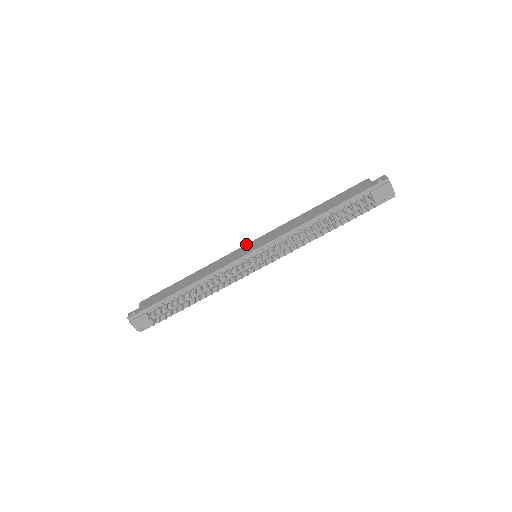
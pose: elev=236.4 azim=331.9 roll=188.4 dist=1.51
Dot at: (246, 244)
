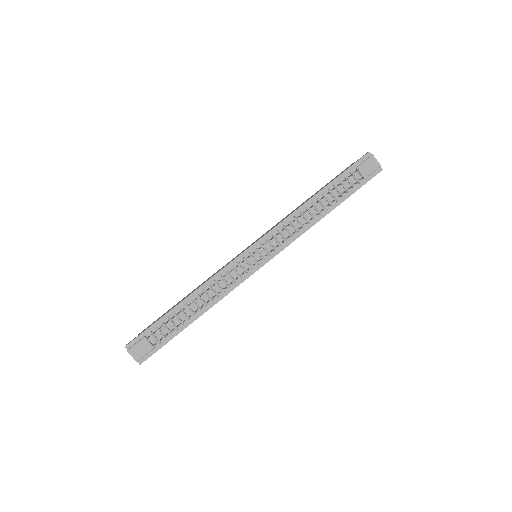
Dot at: occluded
